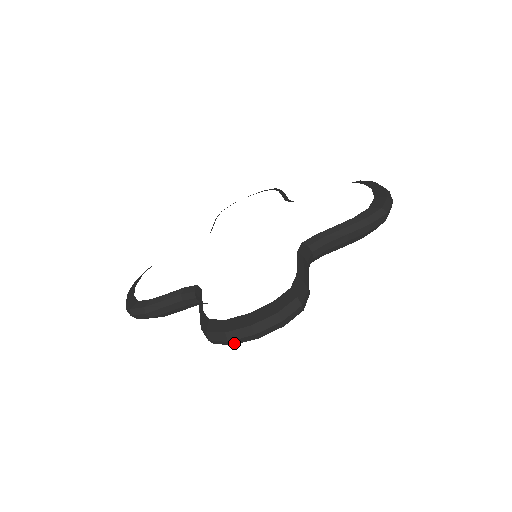
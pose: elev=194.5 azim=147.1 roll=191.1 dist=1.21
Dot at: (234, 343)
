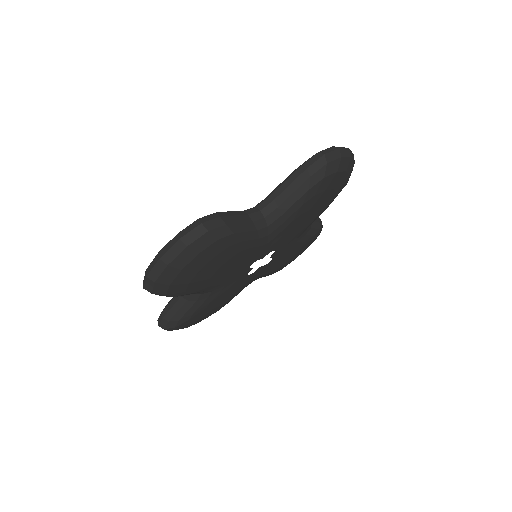
Dot at: (342, 154)
